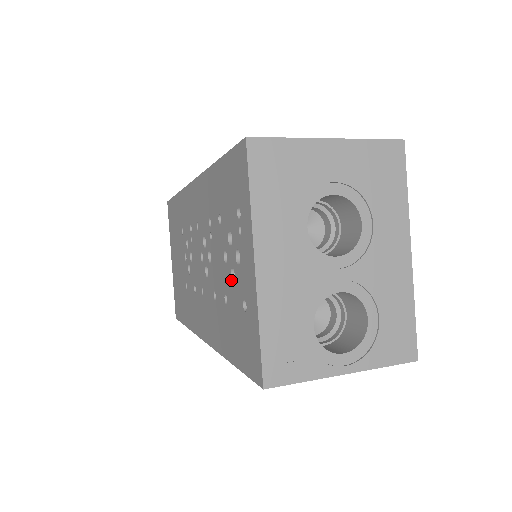
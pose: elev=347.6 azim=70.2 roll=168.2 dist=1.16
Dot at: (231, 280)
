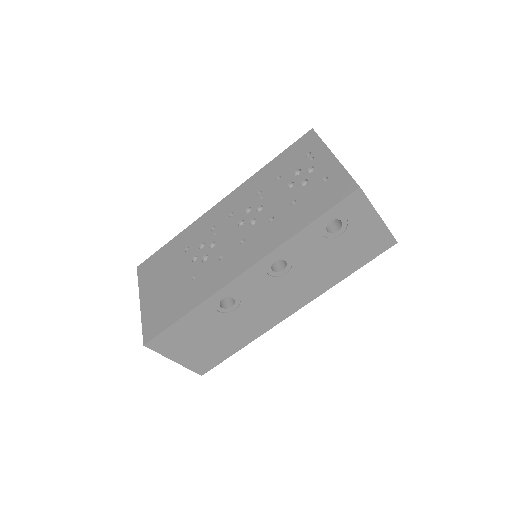
Dot at: (302, 186)
